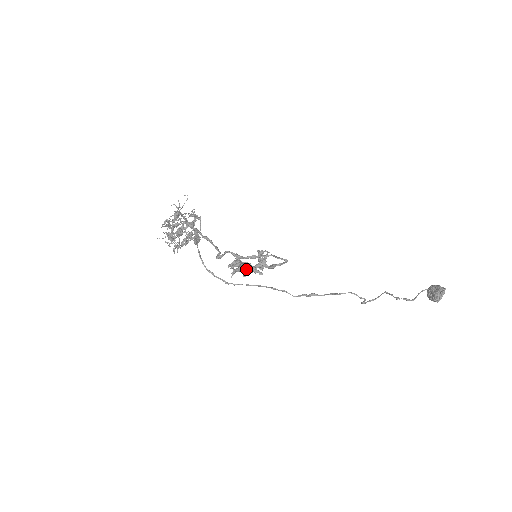
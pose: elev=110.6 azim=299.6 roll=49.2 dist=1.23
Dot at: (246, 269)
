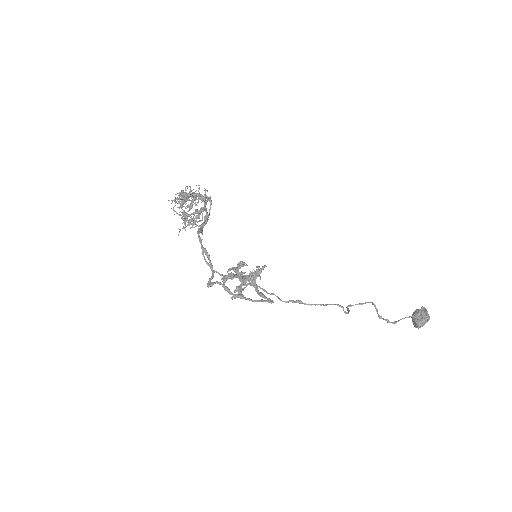
Dot at: (236, 291)
